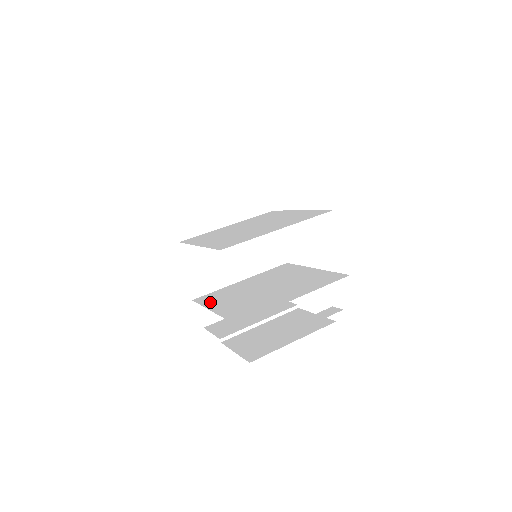
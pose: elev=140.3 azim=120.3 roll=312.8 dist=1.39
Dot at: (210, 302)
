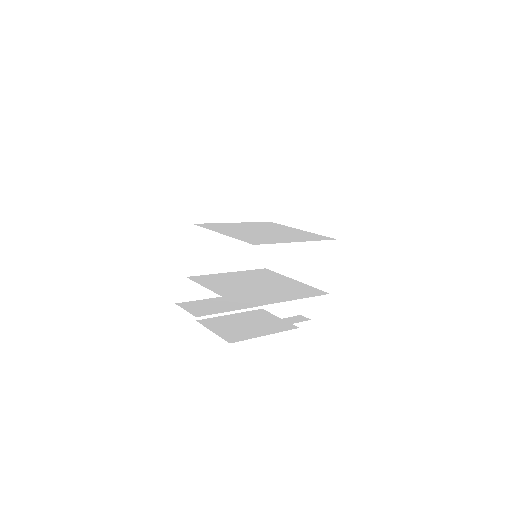
Dot at: (207, 283)
